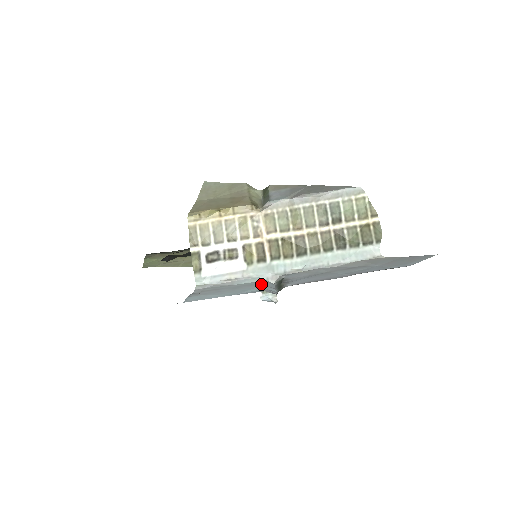
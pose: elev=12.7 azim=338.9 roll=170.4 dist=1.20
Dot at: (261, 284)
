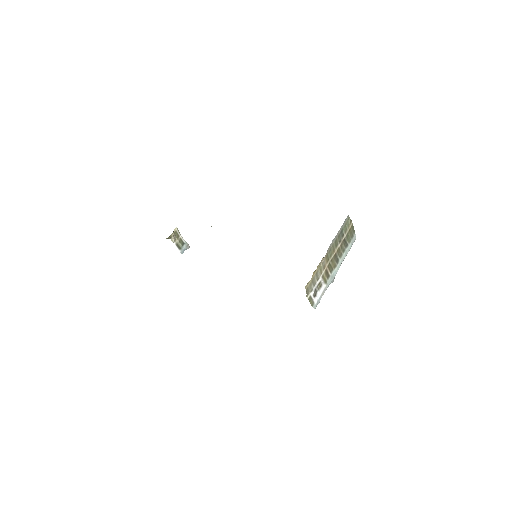
Dot at: occluded
